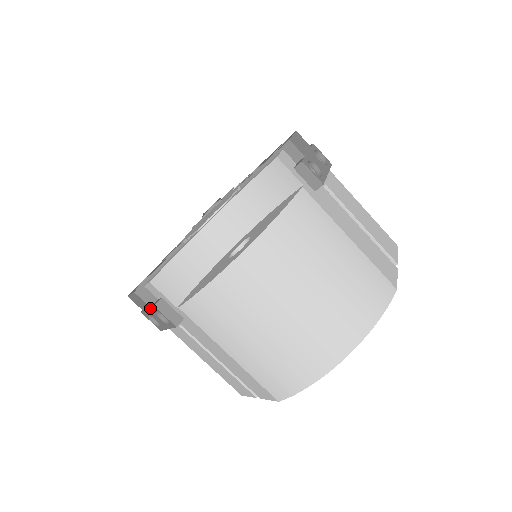
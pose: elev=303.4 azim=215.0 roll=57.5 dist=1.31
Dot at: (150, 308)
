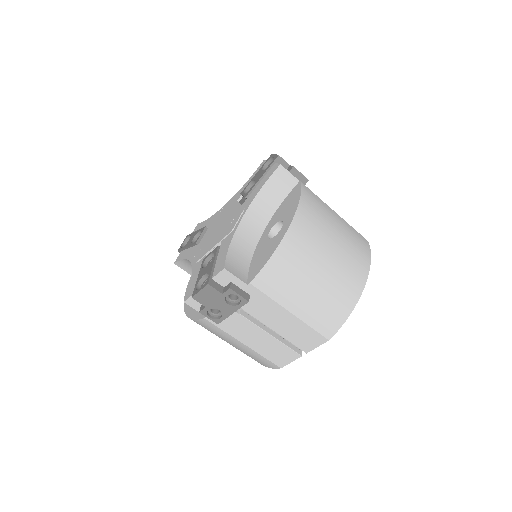
Dot at: (221, 295)
